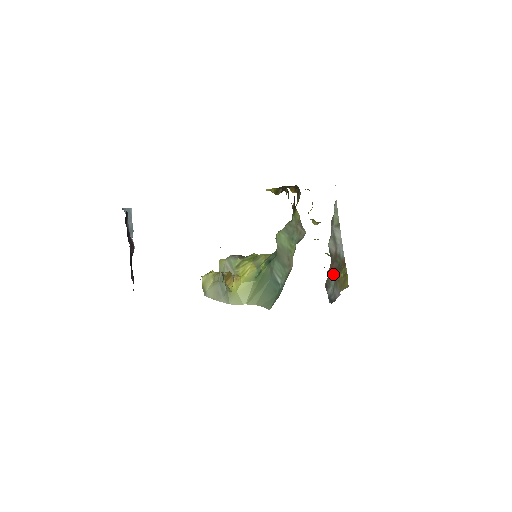
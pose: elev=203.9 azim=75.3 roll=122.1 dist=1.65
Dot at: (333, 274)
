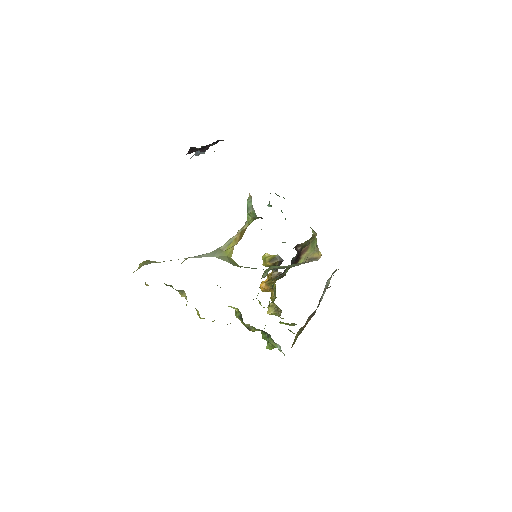
Dot at: (319, 302)
